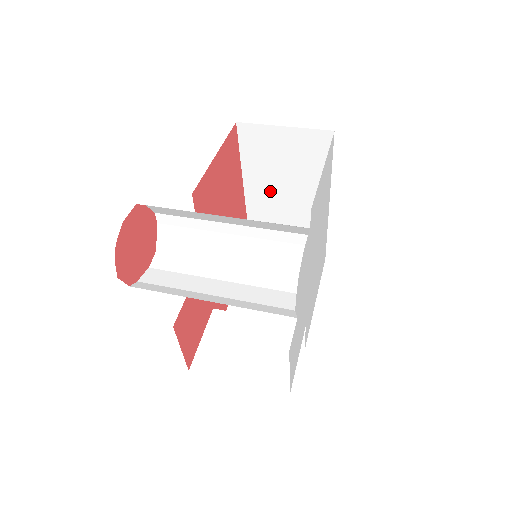
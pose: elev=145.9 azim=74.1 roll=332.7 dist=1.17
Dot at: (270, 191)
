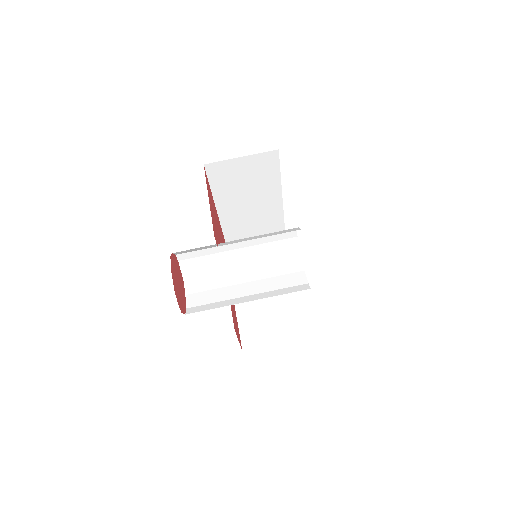
Dot at: (236, 202)
